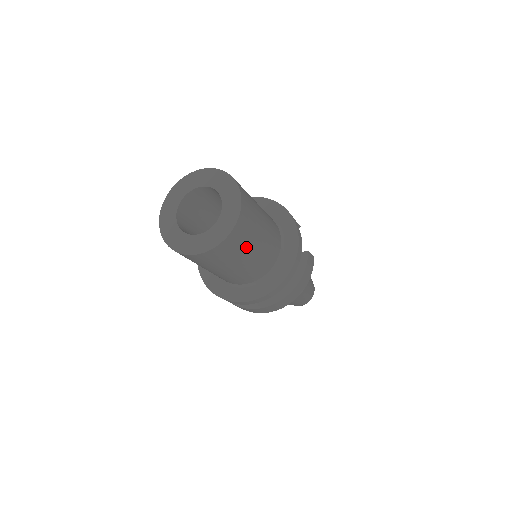
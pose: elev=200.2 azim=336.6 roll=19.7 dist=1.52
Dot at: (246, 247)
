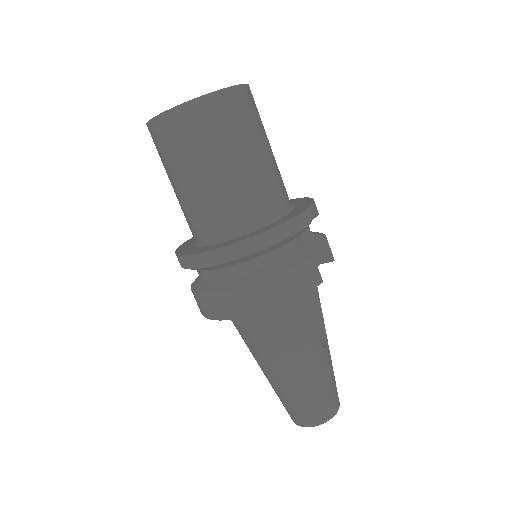
Dot at: (214, 146)
